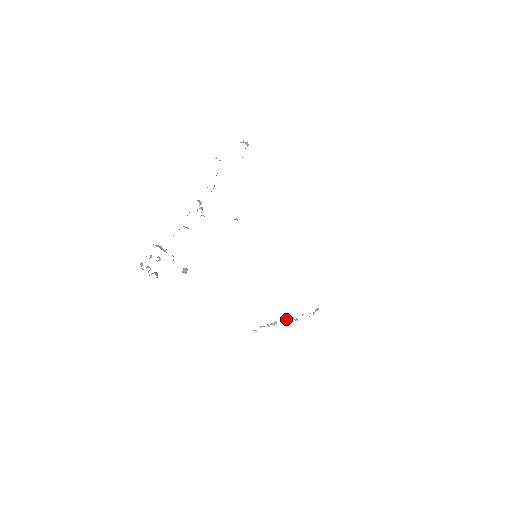
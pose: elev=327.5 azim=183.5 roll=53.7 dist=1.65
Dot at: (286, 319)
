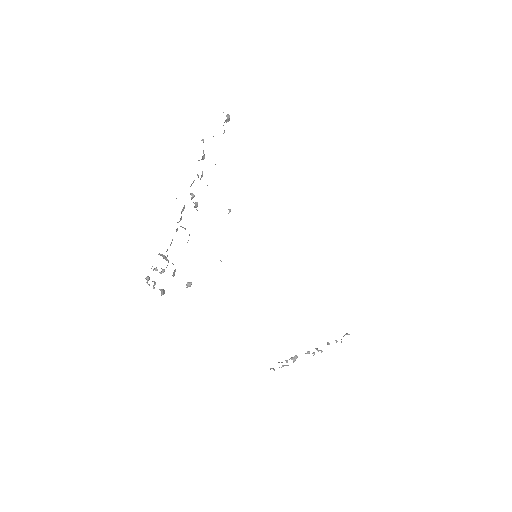
Dot at: (307, 351)
